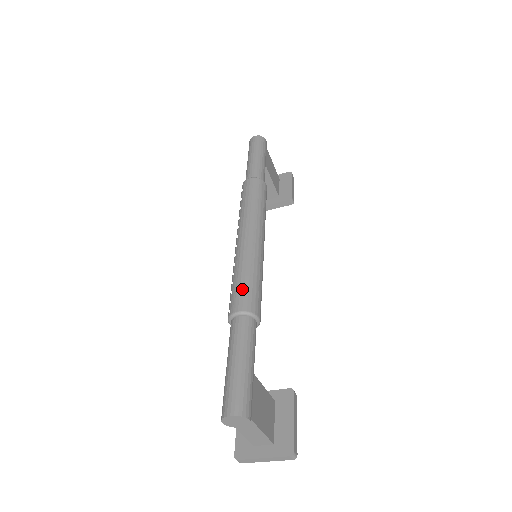
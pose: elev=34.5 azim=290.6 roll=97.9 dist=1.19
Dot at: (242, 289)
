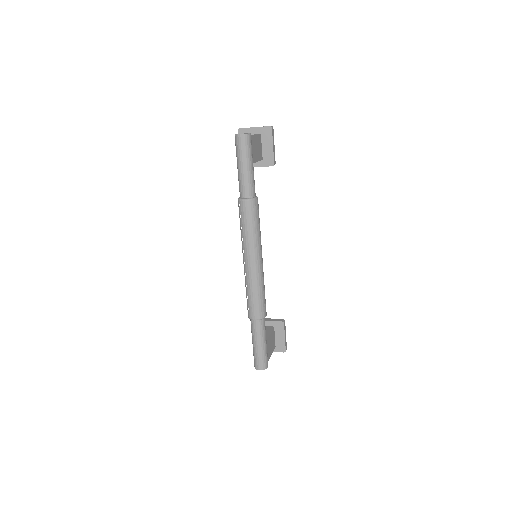
Dot at: (255, 305)
